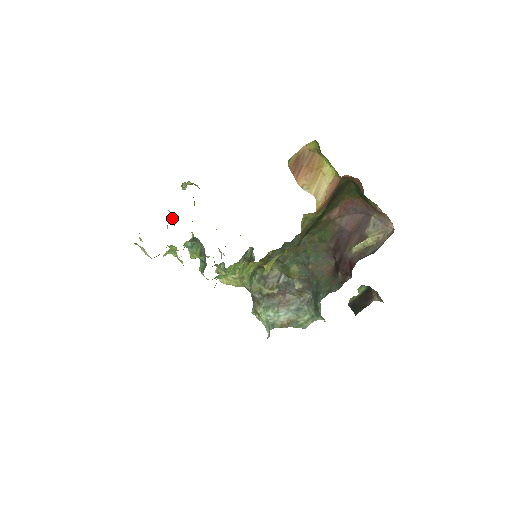
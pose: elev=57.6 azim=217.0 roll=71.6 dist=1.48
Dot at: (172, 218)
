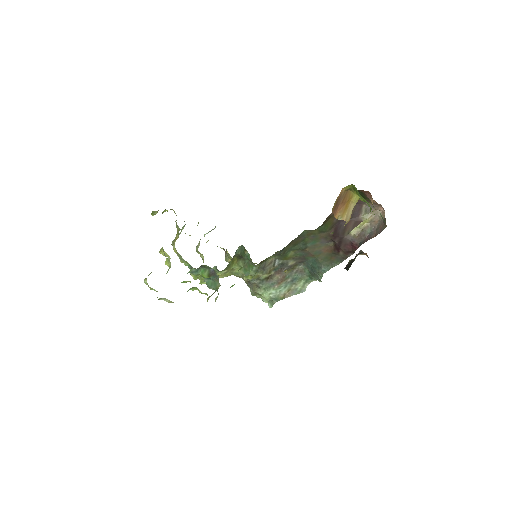
Dot at: (165, 253)
